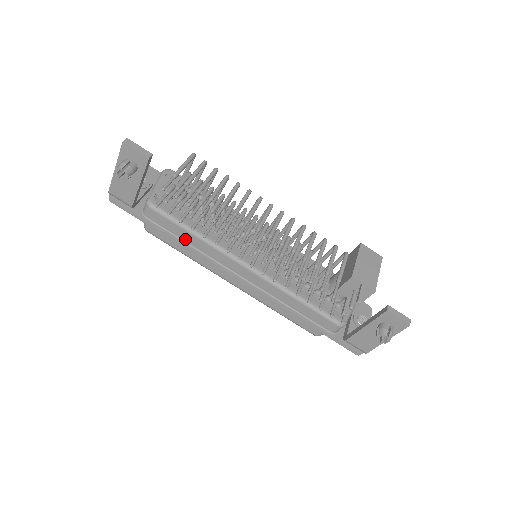
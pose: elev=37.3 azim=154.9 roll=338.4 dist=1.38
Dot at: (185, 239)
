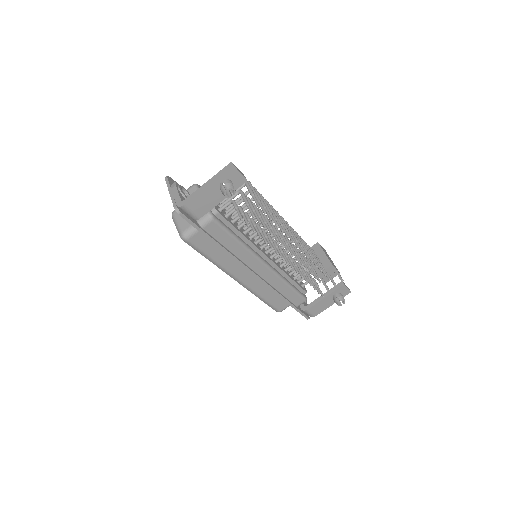
Dot at: (228, 246)
